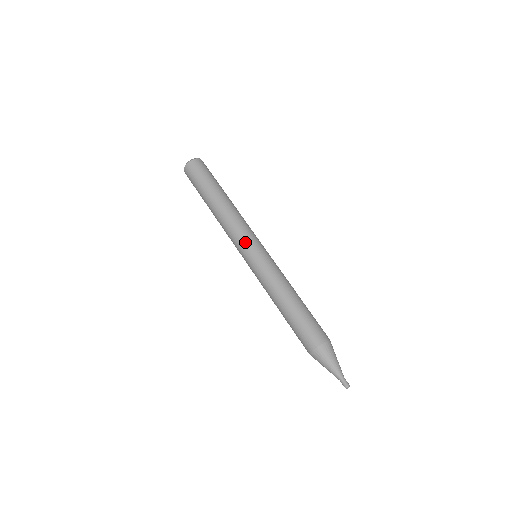
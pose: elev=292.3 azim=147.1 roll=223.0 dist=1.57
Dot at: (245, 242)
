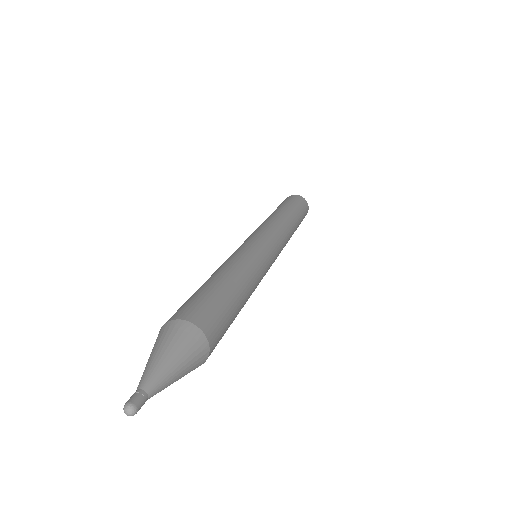
Dot at: occluded
